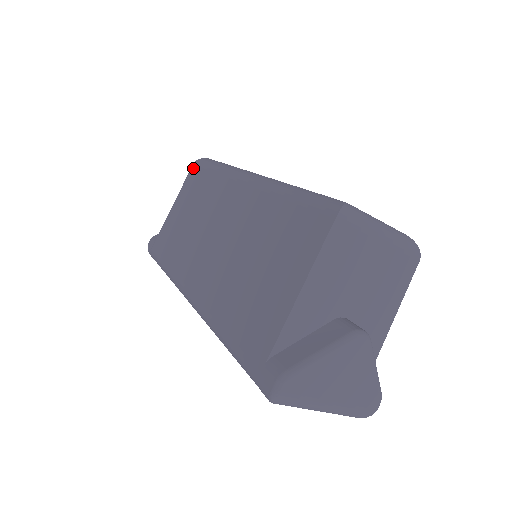
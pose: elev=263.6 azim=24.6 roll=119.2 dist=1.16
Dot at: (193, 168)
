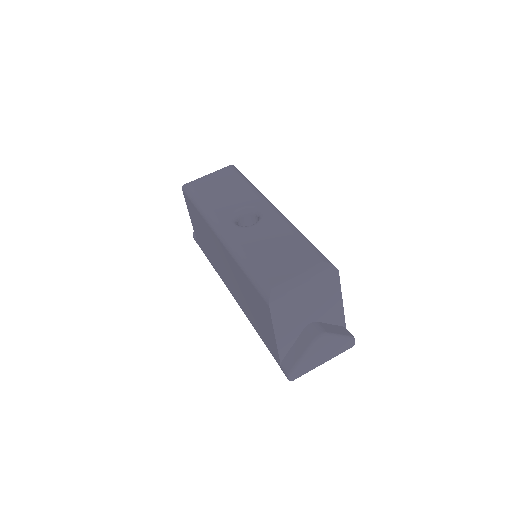
Dot at: (184, 195)
